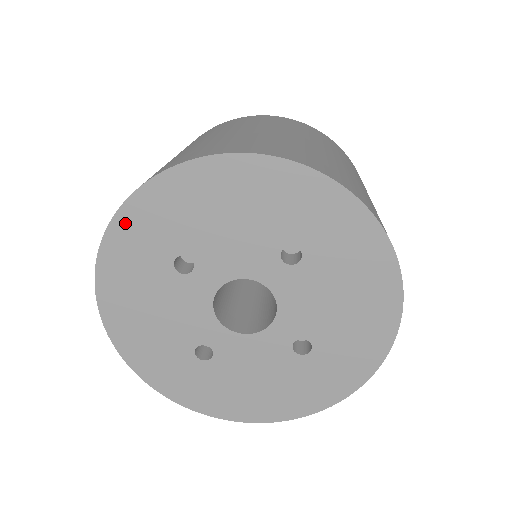
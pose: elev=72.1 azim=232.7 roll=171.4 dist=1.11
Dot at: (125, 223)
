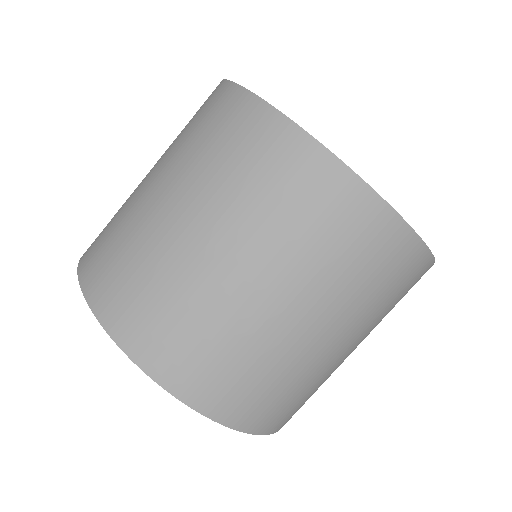
Dot at: occluded
